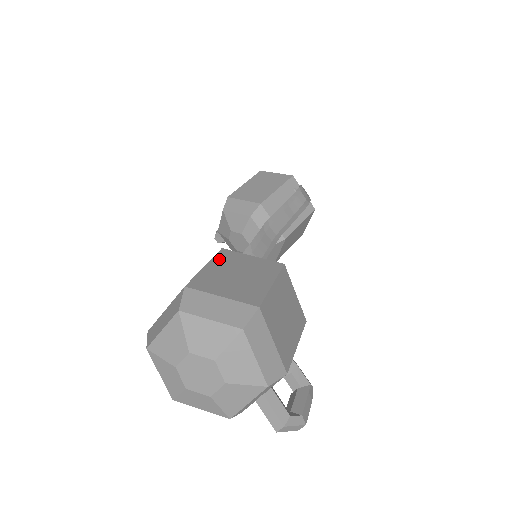
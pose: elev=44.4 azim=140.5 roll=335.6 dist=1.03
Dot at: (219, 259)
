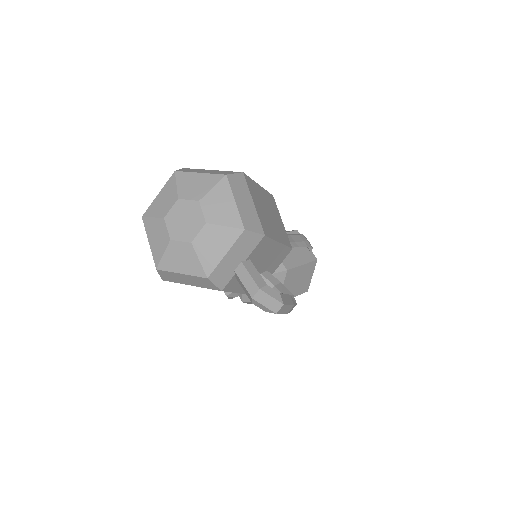
Dot at: occluded
